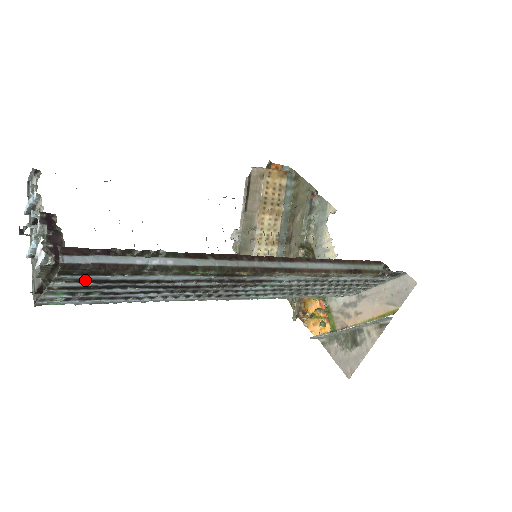
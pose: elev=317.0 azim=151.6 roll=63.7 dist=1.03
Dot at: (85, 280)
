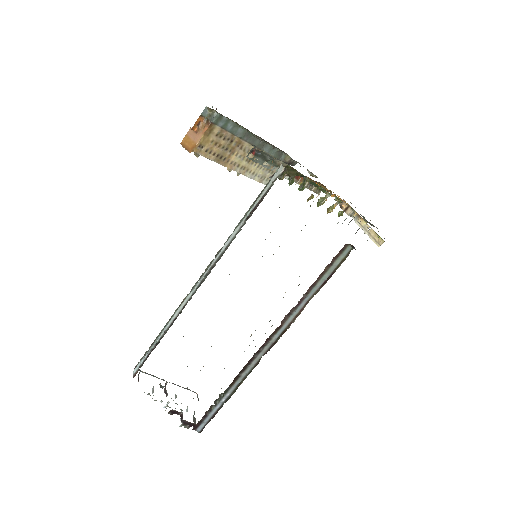
Dot at: occluded
